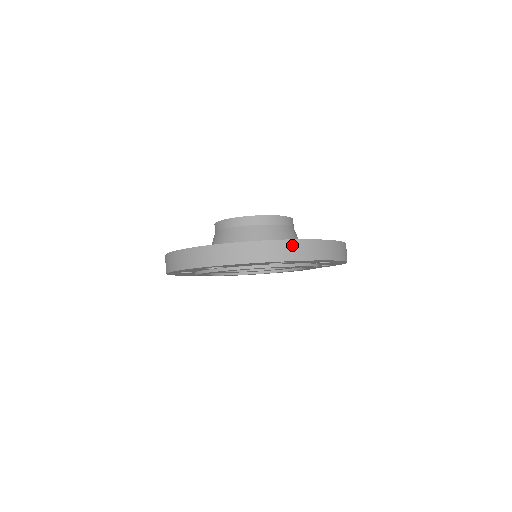
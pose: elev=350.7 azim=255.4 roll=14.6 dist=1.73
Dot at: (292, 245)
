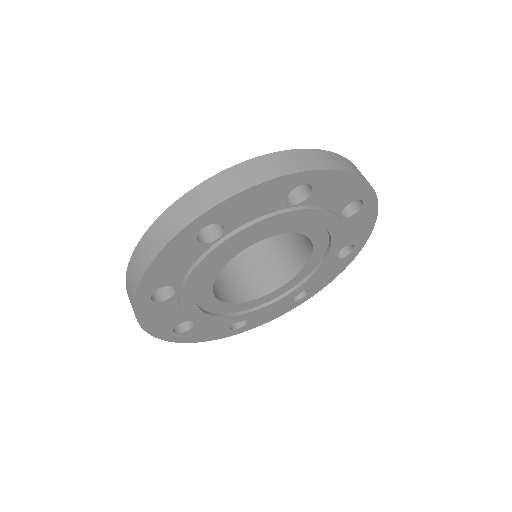
Dot at: occluded
